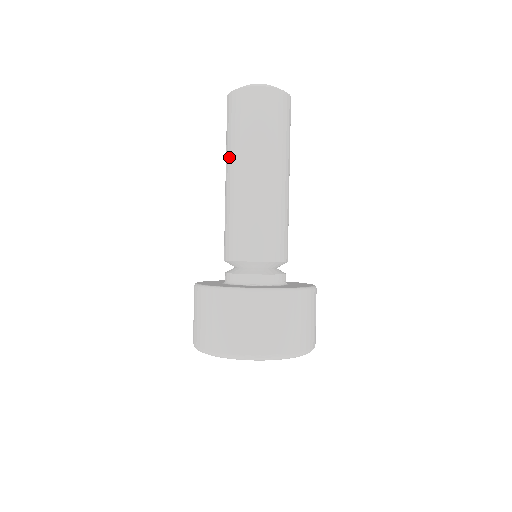
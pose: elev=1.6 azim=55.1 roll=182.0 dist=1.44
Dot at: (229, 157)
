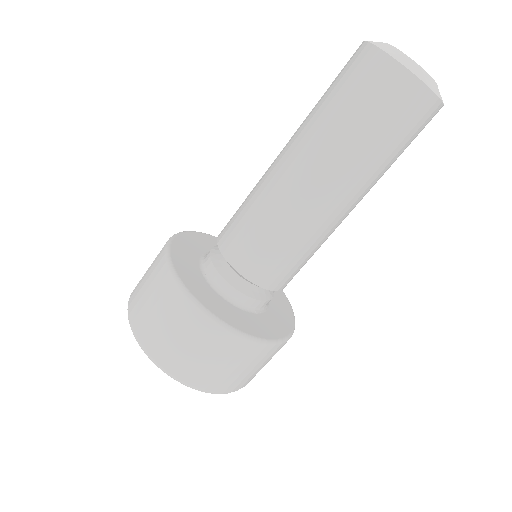
Dot at: (336, 161)
